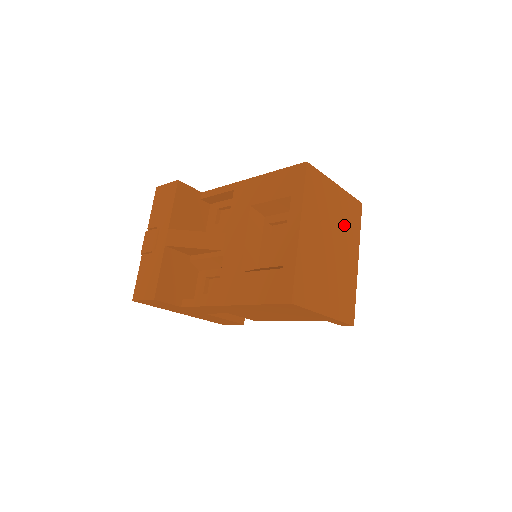
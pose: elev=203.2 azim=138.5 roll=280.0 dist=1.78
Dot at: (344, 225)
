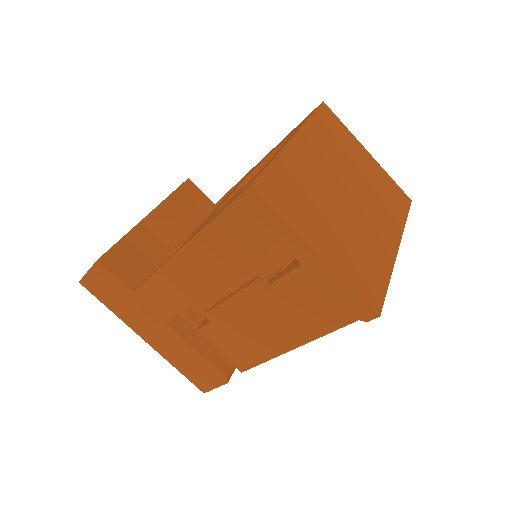
Dot at: (376, 194)
